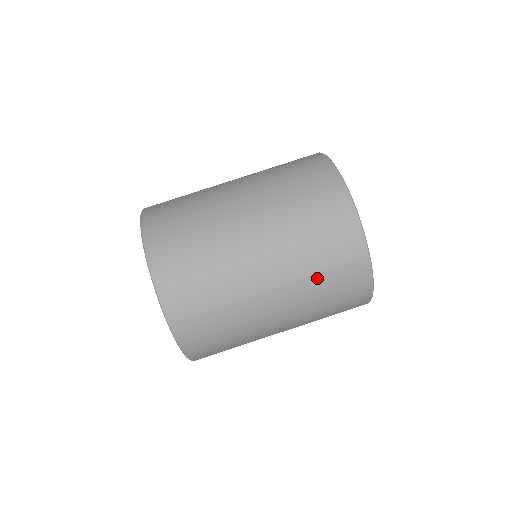
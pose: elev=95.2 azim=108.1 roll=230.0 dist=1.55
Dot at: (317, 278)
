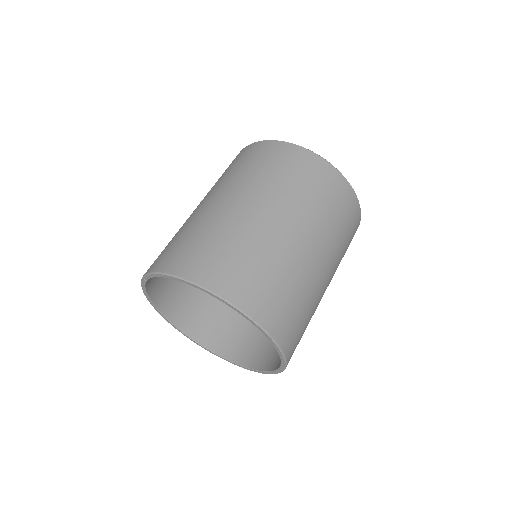
Dot at: (287, 182)
